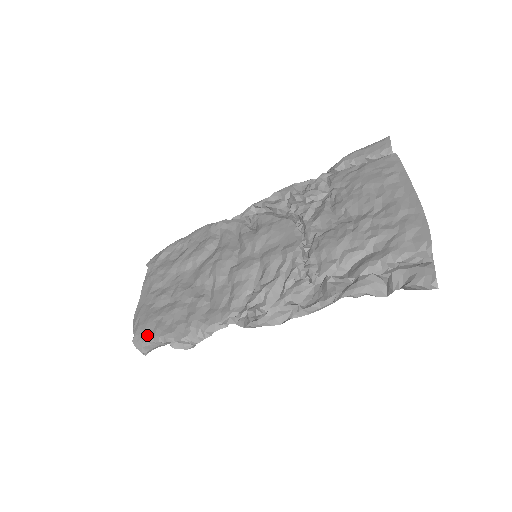
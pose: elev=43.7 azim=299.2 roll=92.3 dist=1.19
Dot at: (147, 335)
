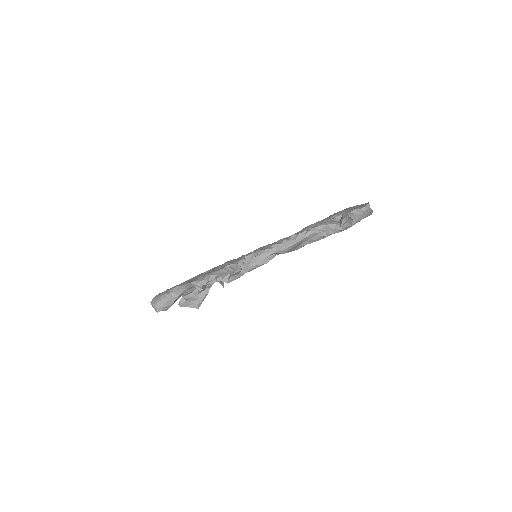
Dot at: (164, 292)
